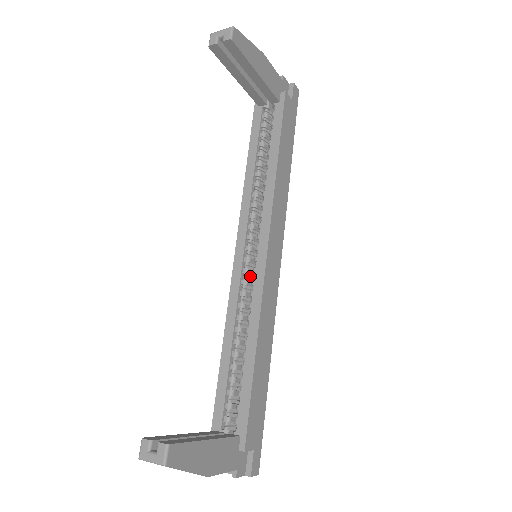
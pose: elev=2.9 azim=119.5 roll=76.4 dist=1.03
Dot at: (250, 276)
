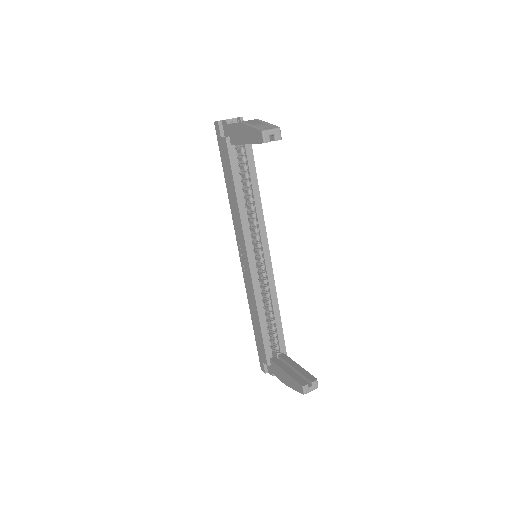
Dot at: (257, 270)
